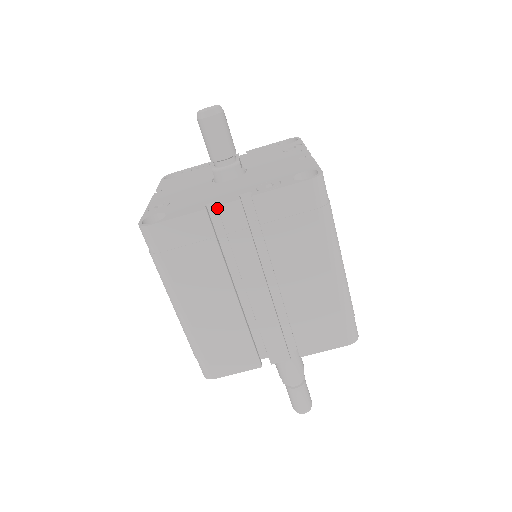
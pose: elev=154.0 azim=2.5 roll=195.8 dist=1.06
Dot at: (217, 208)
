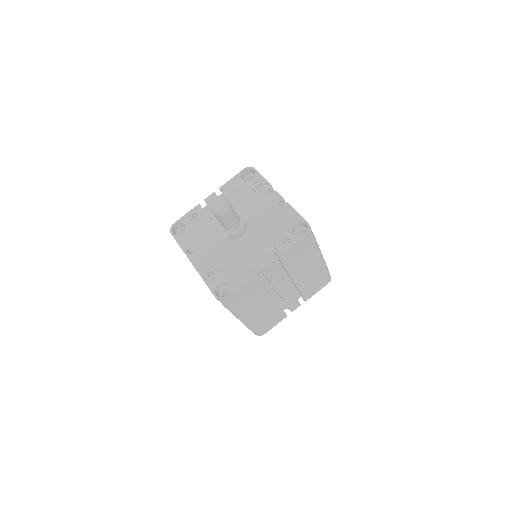
Dot at: (256, 268)
